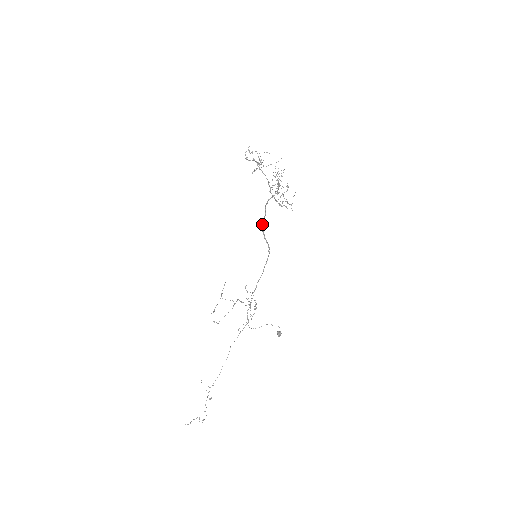
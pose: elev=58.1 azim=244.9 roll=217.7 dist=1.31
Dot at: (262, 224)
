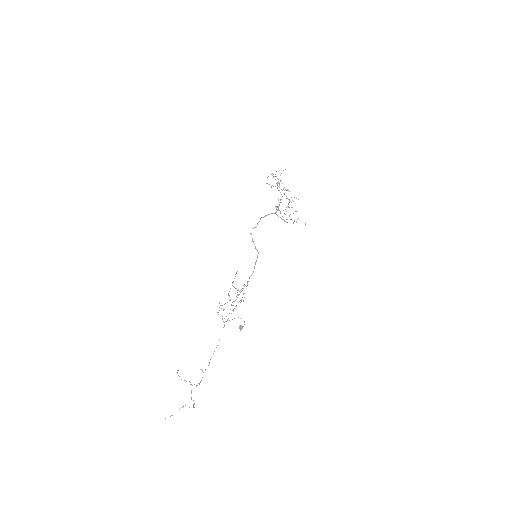
Dot at: occluded
